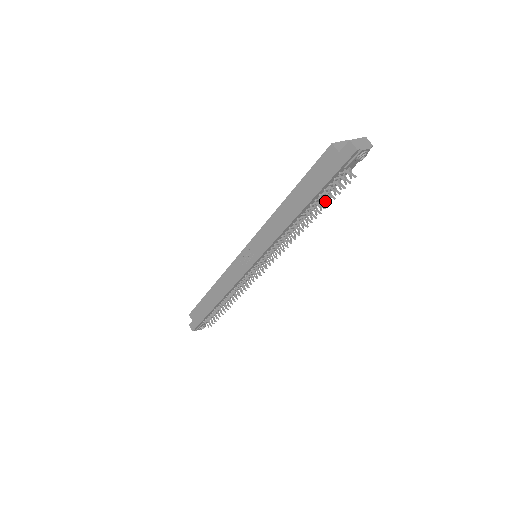
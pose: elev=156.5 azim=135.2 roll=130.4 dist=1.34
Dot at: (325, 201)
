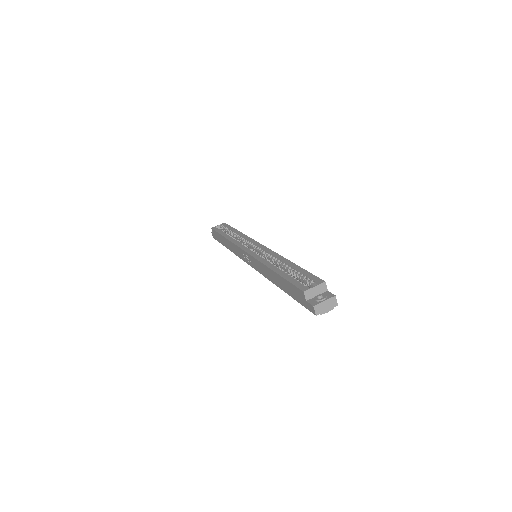
Dot at: occluded
